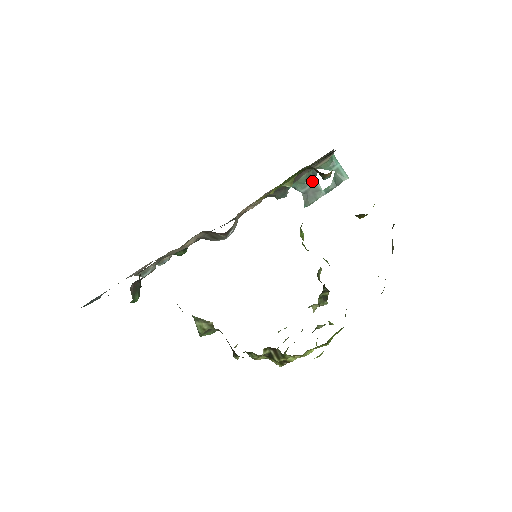
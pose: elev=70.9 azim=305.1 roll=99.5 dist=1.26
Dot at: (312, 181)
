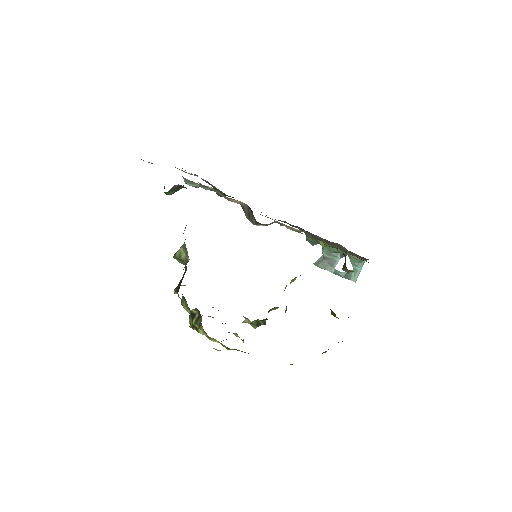
Dot at: (336, 257)
